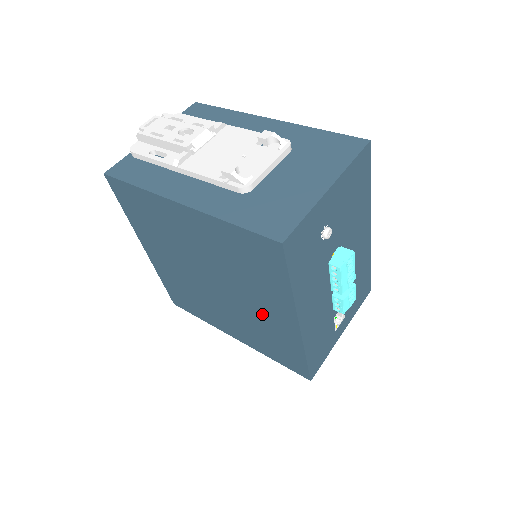
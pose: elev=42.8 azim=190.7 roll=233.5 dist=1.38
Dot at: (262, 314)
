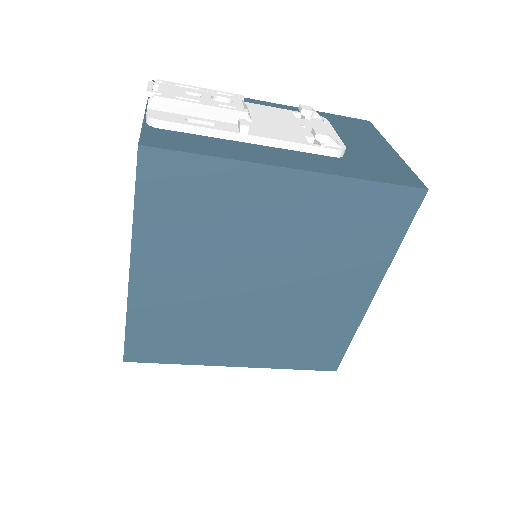
Dot at: (323, 302)
